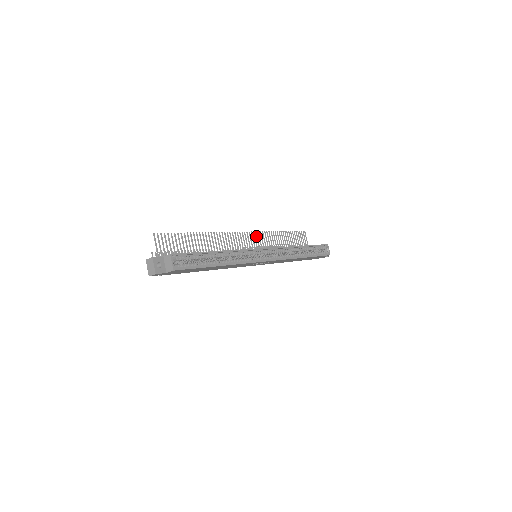
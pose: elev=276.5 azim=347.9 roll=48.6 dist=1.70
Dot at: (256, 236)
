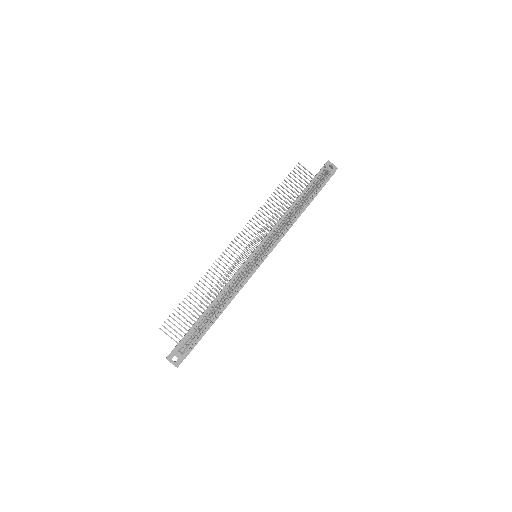
Dot at: occluded
